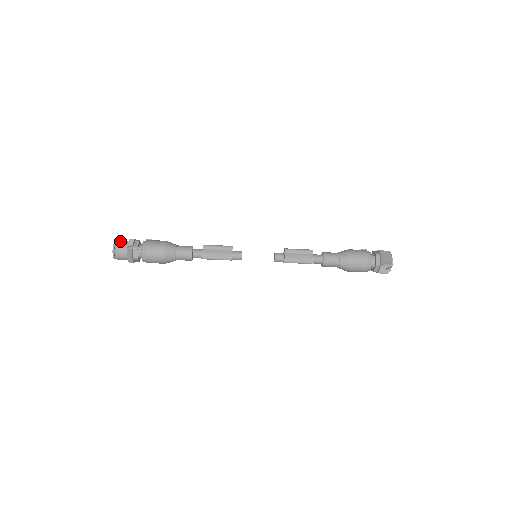
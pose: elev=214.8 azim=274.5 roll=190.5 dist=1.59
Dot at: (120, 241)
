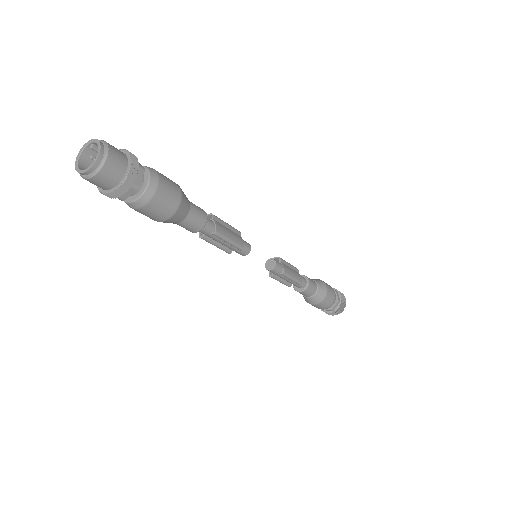
Dot at: occluded
